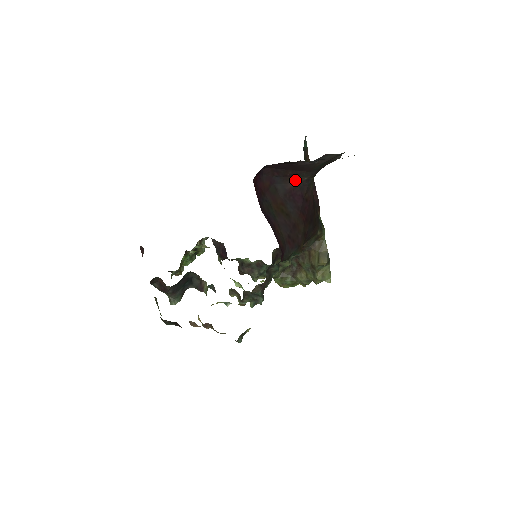
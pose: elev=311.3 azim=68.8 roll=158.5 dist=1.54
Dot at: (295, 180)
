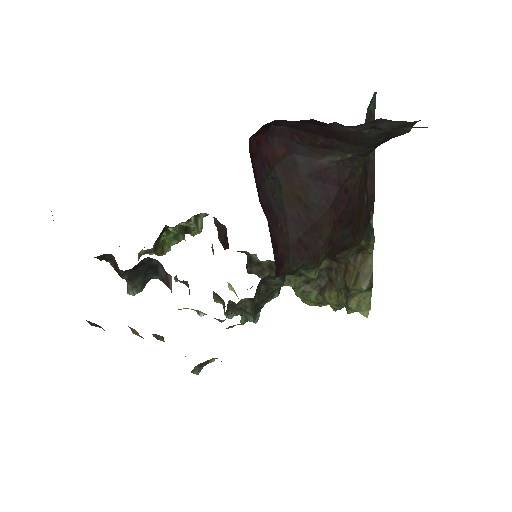
Dot at: (330, 155)
